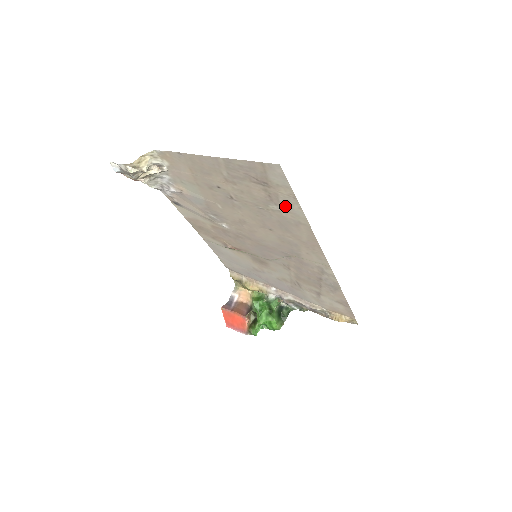
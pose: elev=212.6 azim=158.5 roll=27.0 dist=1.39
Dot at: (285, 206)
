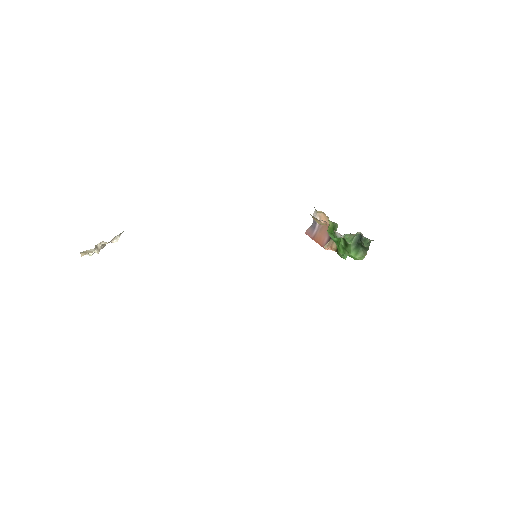
Dot at: occluded
